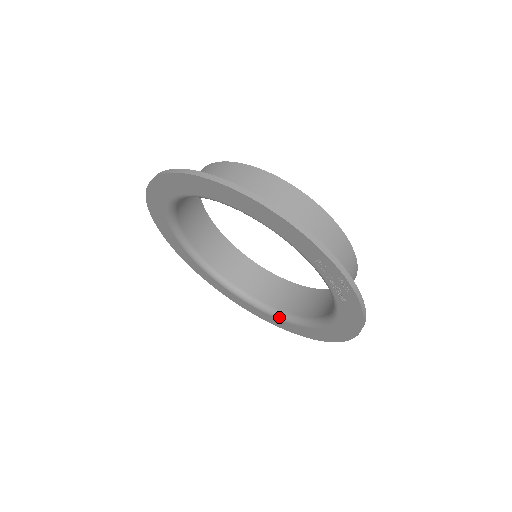
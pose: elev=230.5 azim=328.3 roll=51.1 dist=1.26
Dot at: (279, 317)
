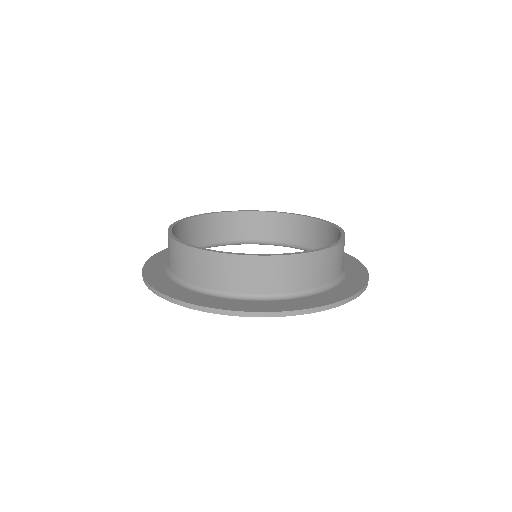
Dot at: occluded
